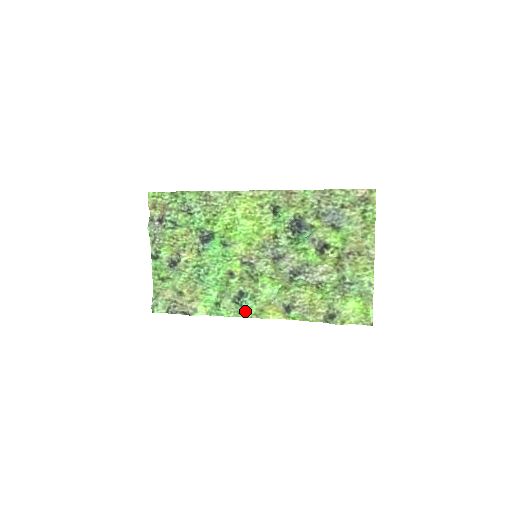
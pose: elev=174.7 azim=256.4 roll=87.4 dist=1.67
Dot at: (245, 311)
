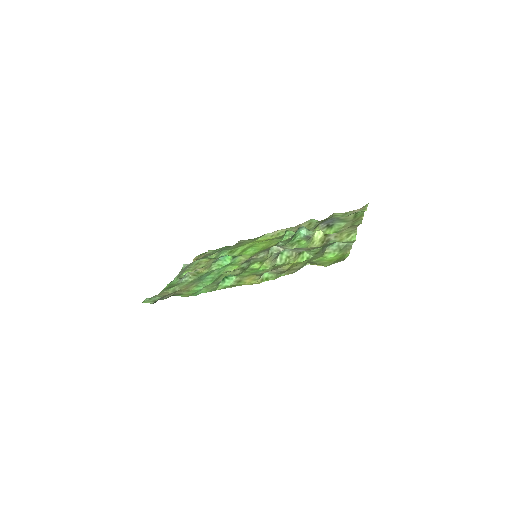
Dot at: (224, 284)
